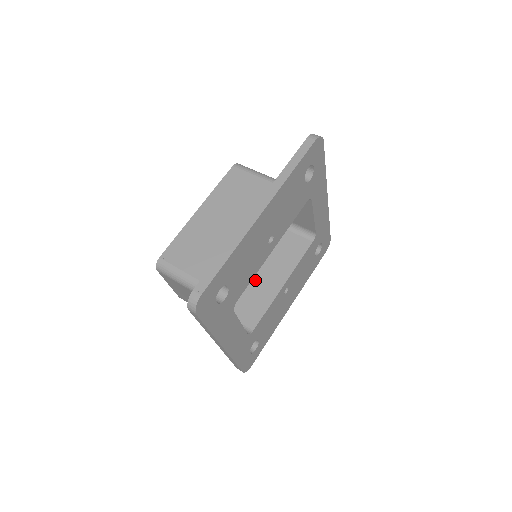
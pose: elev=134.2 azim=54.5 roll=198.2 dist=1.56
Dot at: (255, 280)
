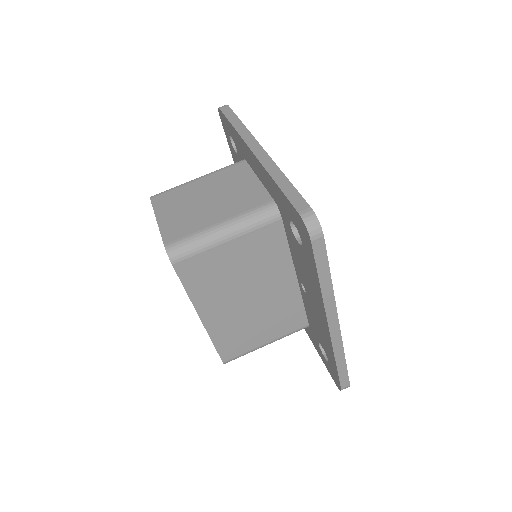
Dot at: occluded
